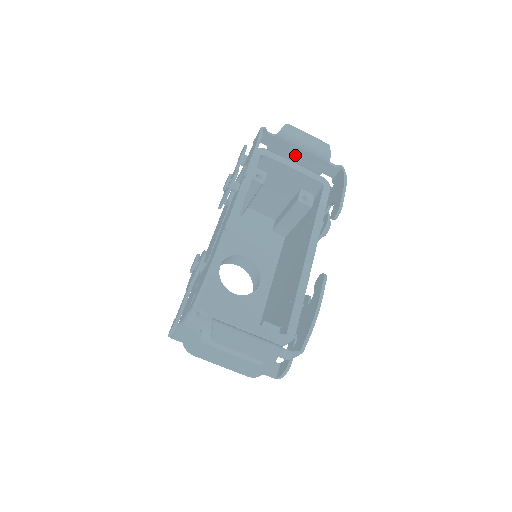
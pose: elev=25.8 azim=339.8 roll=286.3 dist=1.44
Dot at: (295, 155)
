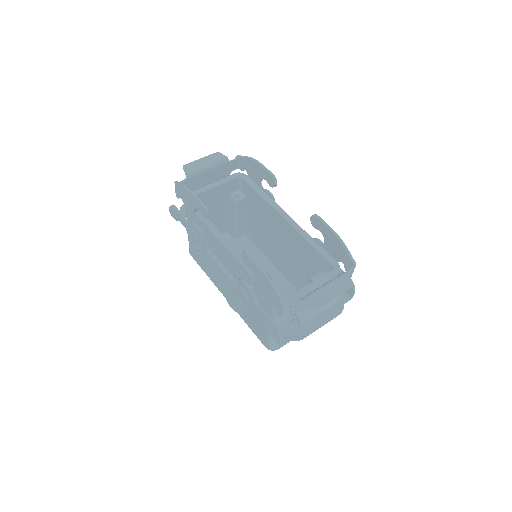
Dot at: (207, 178)
